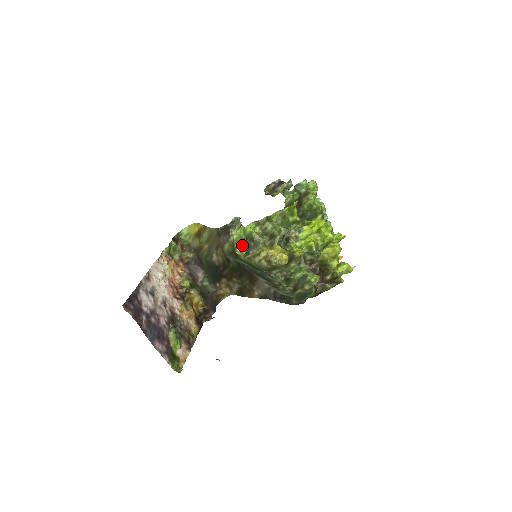
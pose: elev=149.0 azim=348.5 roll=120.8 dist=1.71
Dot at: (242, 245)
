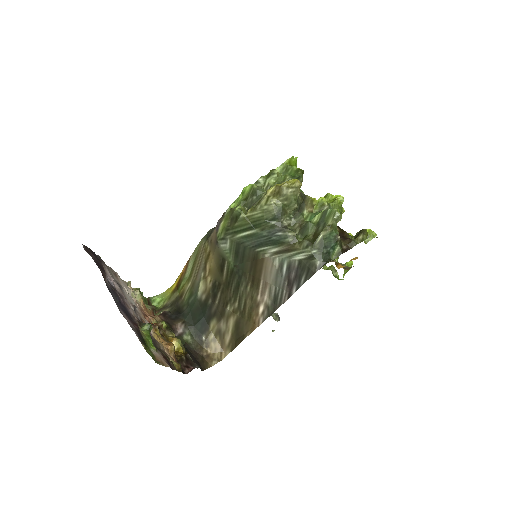
Dot at: (242, 208)
